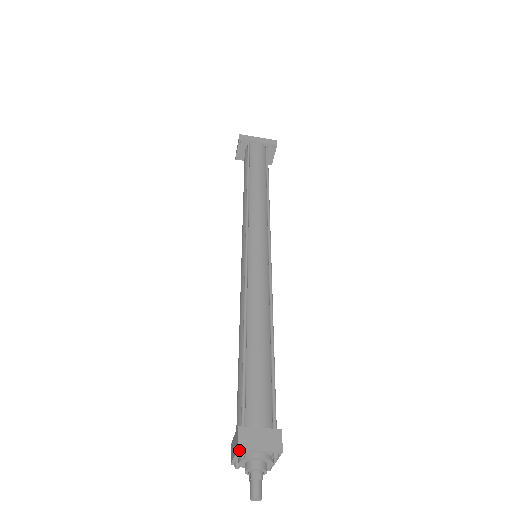
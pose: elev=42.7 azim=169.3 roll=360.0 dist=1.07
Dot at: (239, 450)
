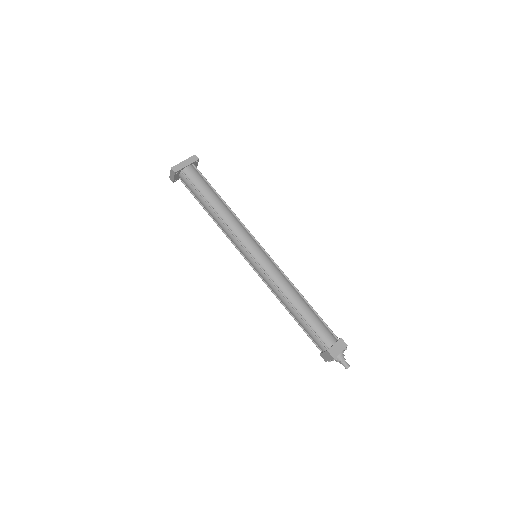
Dot at: (334, 358)
